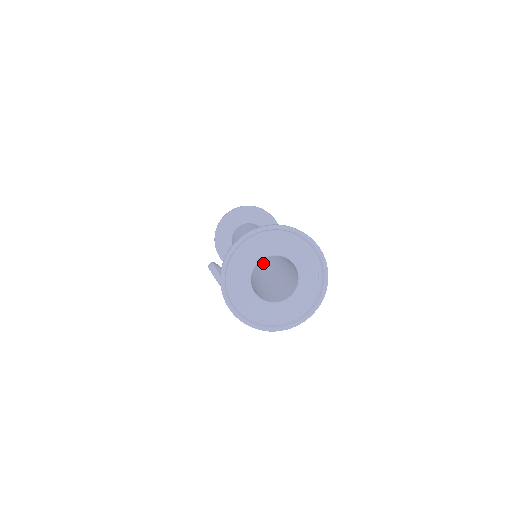
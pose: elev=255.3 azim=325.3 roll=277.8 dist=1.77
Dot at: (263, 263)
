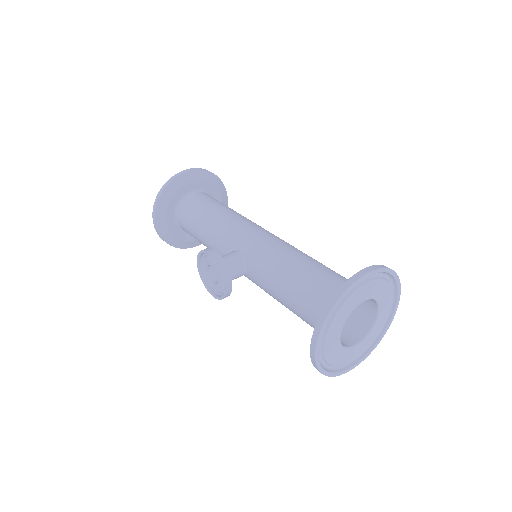
Dot at: occluded
